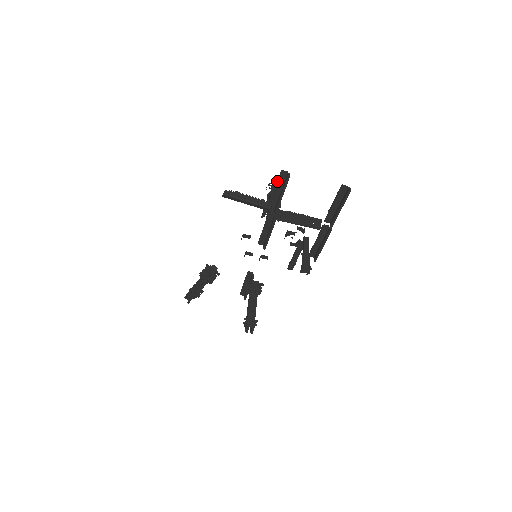
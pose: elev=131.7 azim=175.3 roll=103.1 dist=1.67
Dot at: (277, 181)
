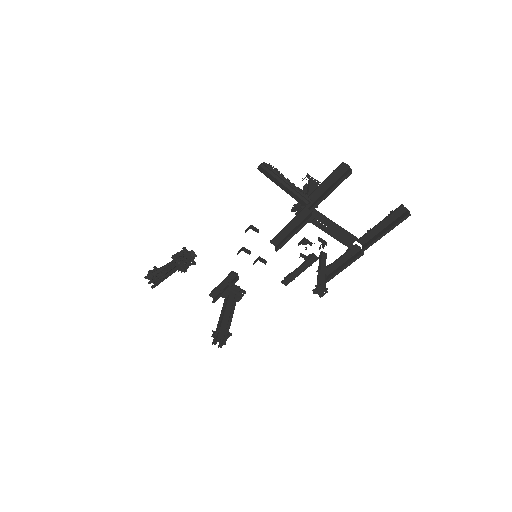
Dot at: (331, 173)
